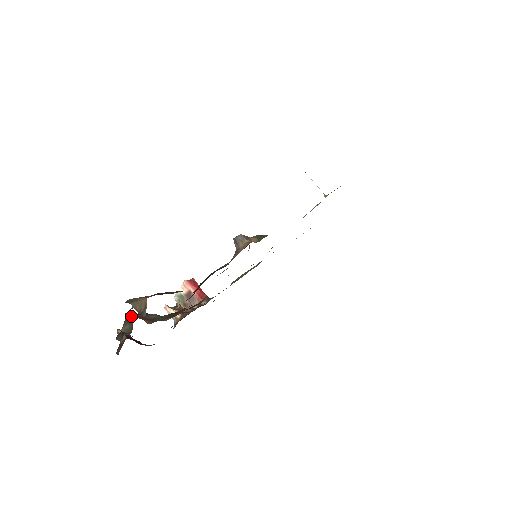
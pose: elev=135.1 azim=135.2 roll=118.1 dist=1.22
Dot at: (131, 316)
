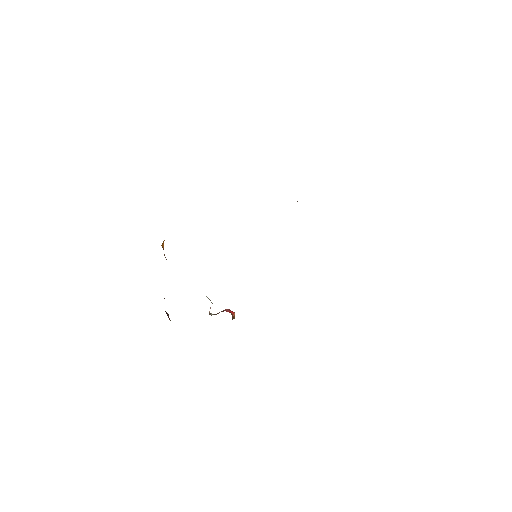
Dot at: occluded
